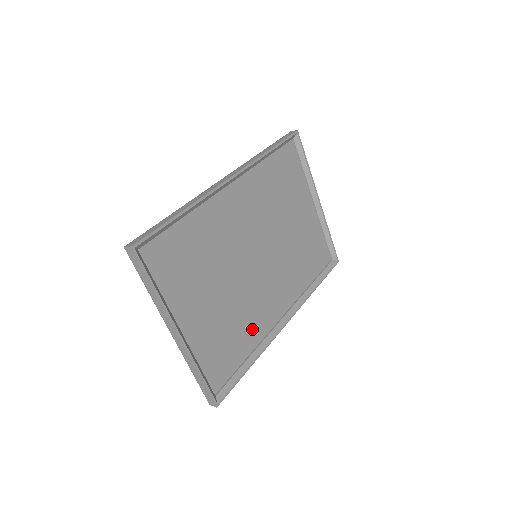
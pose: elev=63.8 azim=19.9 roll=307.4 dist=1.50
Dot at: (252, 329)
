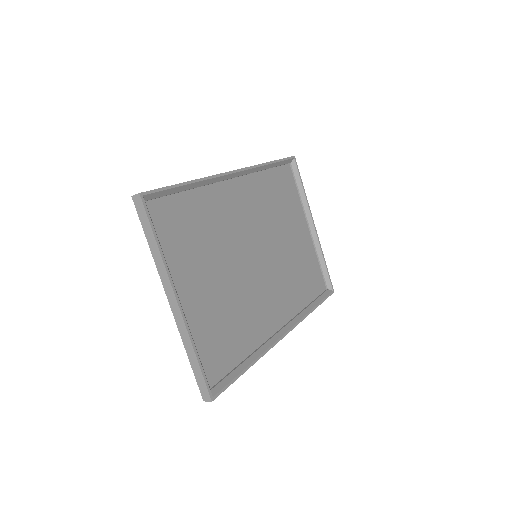
Dot at: (251, 330)
